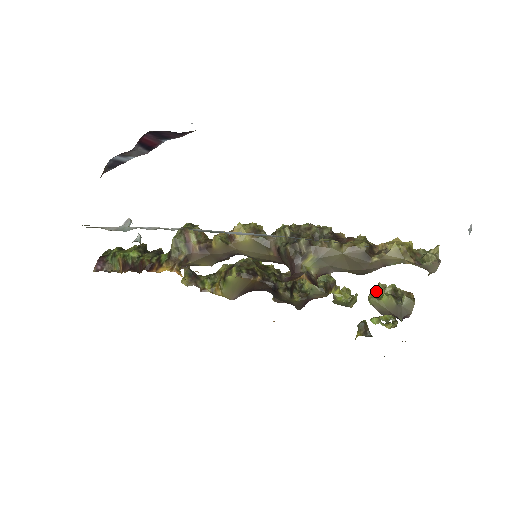
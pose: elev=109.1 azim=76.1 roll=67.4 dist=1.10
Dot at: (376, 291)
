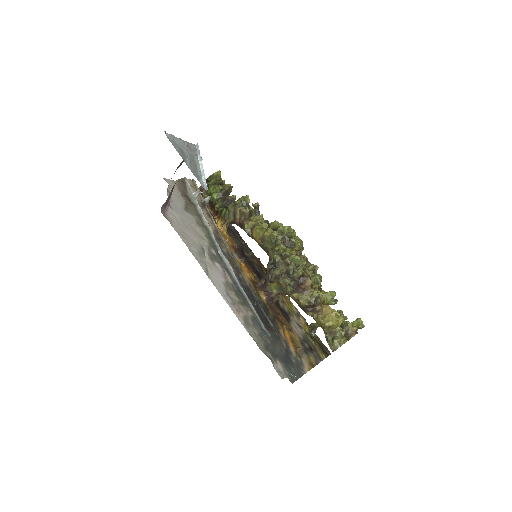
Dot at: occluded
